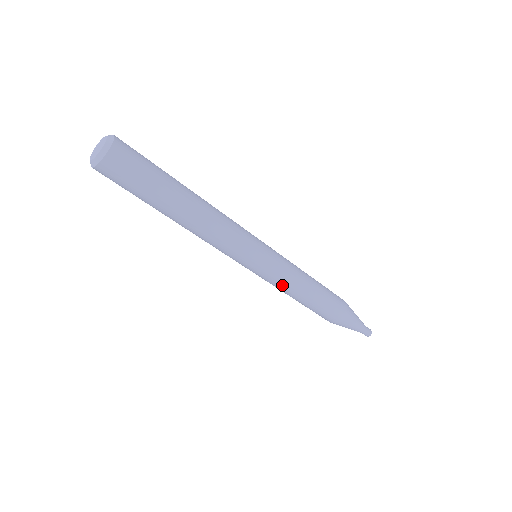
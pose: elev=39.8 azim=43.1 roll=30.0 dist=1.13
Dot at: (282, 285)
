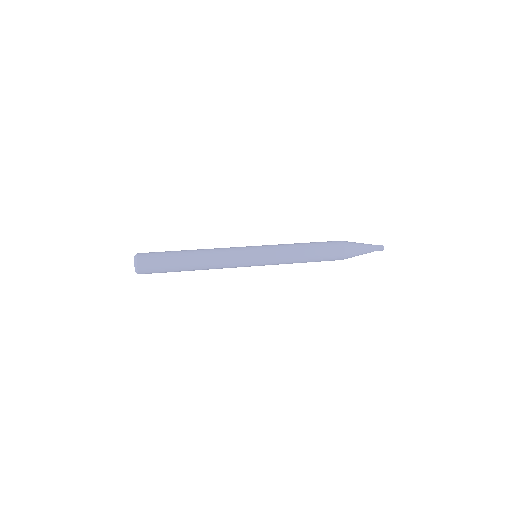
Dot at: occluded
